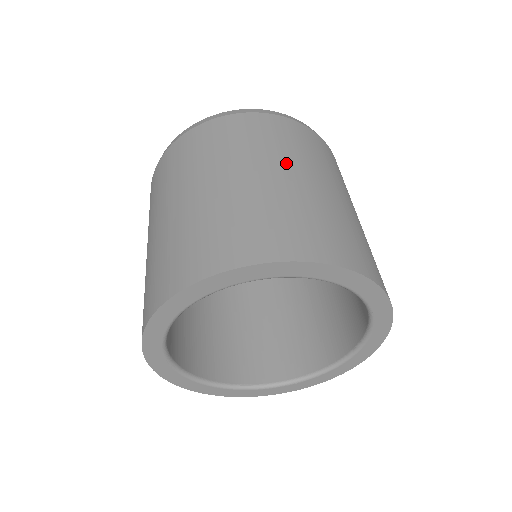
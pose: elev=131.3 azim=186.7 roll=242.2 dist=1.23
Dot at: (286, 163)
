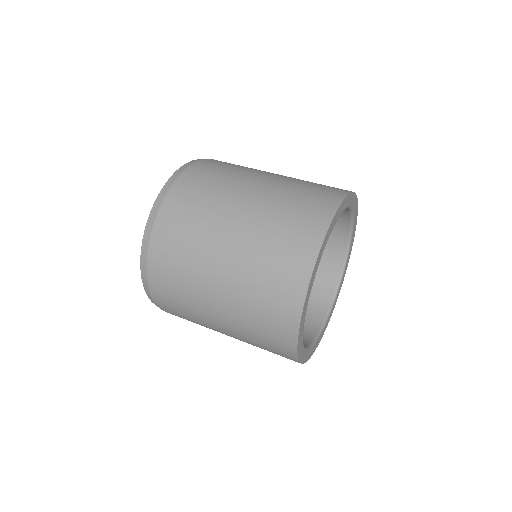
Dot at: occluded
